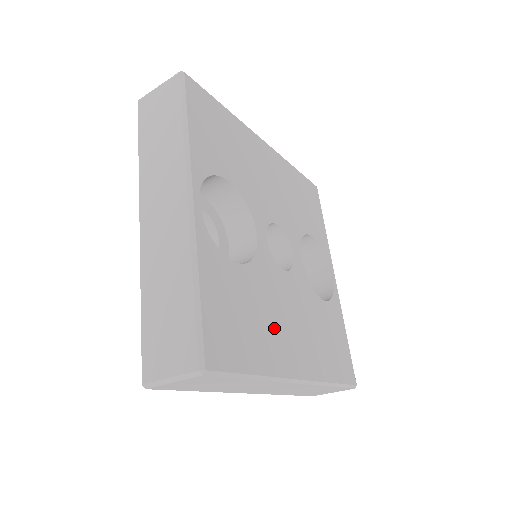
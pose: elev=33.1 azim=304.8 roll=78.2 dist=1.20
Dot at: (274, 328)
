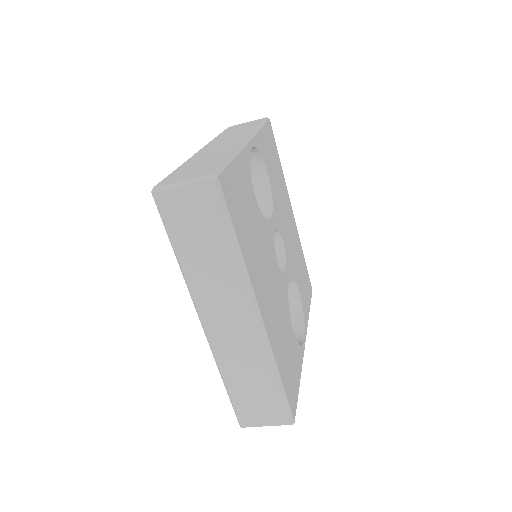
Dot at: (259, 260)
